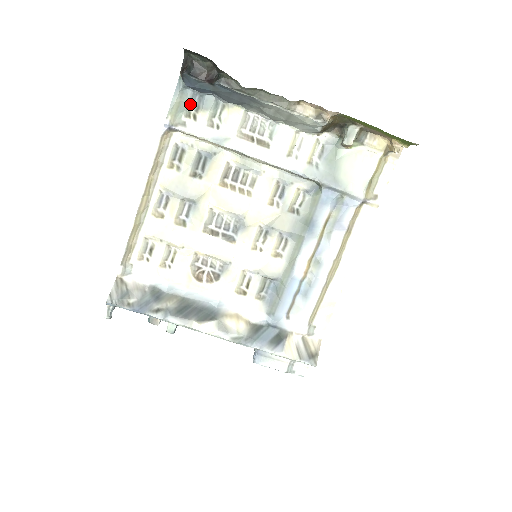
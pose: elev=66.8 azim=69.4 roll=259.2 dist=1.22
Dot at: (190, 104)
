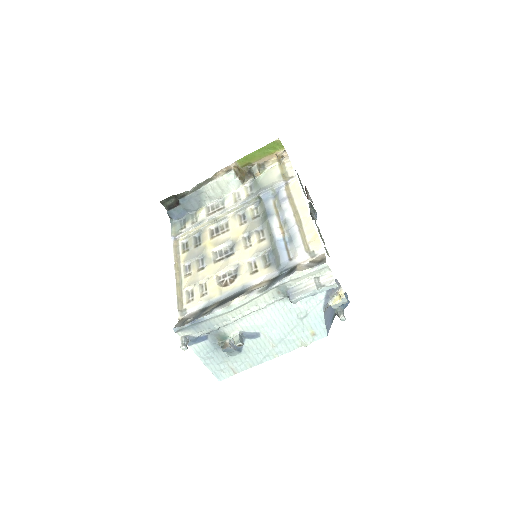
Dot at: (181, 225)
